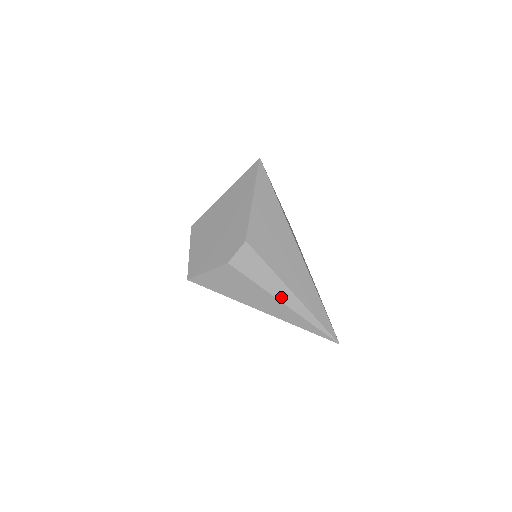
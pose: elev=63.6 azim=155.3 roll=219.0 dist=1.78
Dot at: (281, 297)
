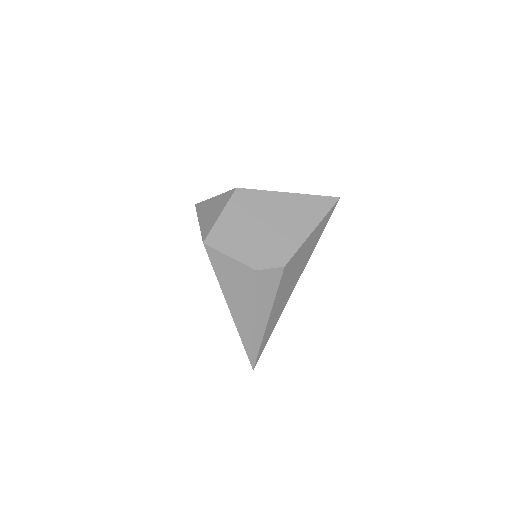
Dot at: (258, 319)
